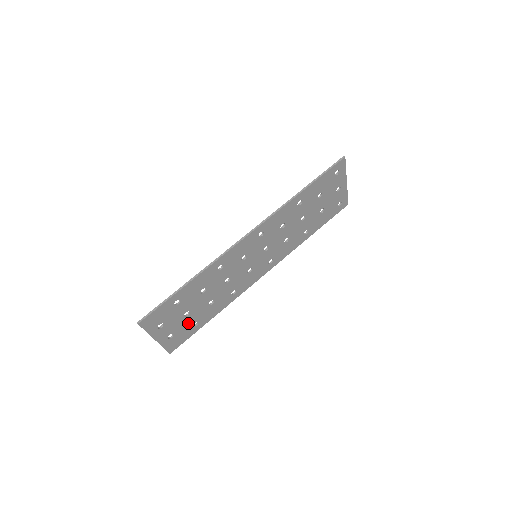
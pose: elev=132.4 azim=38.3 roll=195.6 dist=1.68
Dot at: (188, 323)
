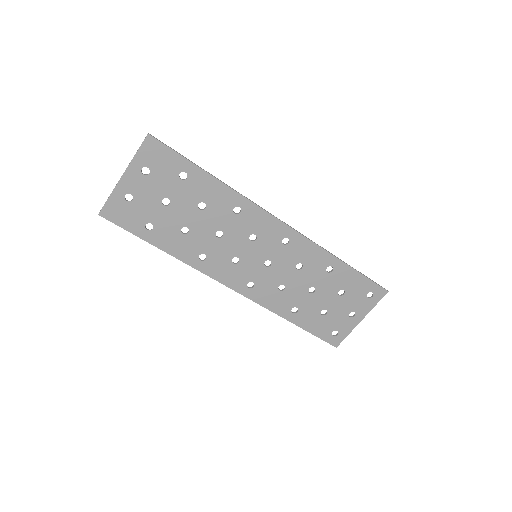
Dot at: (151, 214)
